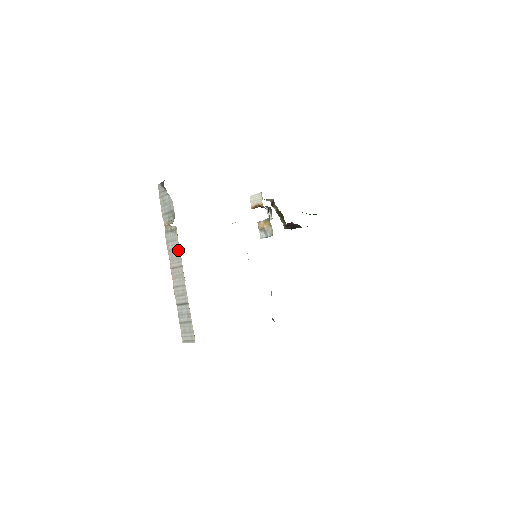
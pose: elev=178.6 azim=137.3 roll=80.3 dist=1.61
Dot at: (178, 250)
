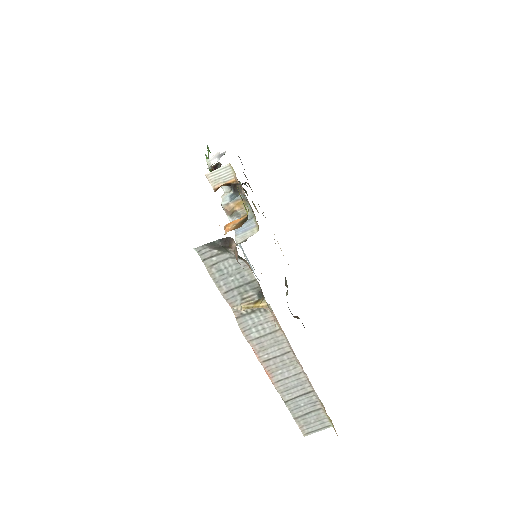
Dot at: (277, 334)
